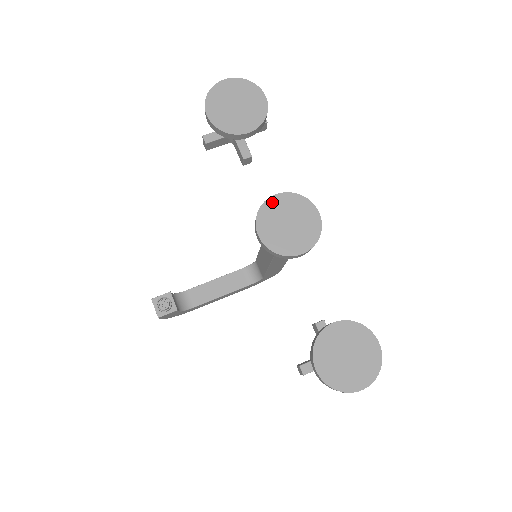
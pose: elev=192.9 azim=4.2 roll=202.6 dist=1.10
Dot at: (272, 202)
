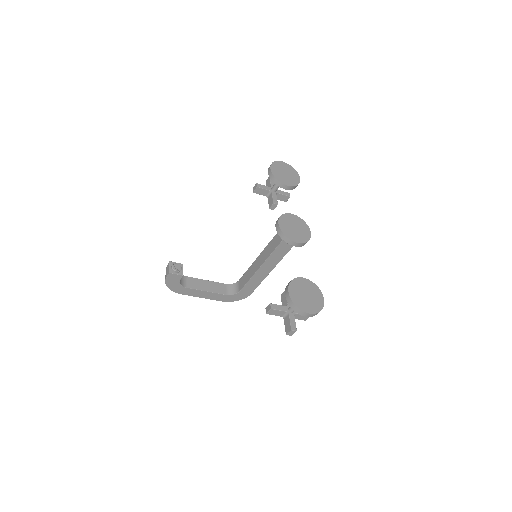
Dot at: (290, 216)
